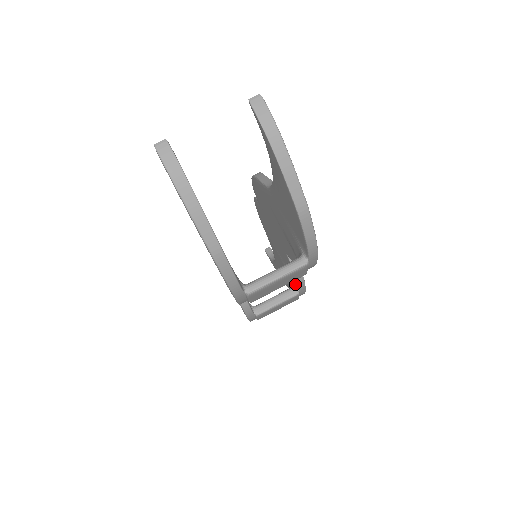
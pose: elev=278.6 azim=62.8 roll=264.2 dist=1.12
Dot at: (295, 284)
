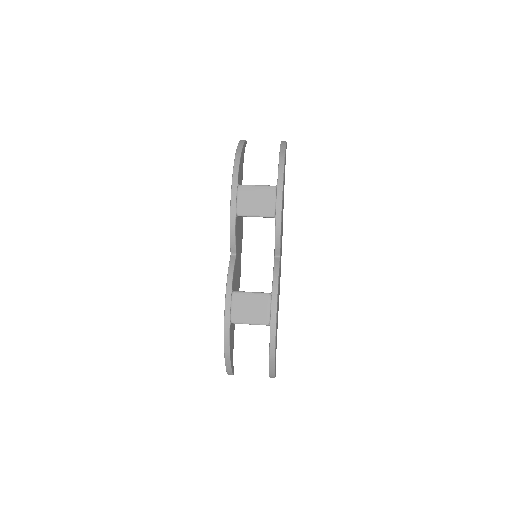
Dot at: (271, 292)
